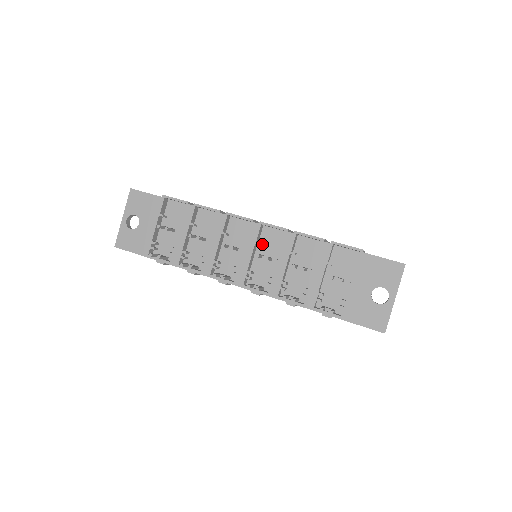
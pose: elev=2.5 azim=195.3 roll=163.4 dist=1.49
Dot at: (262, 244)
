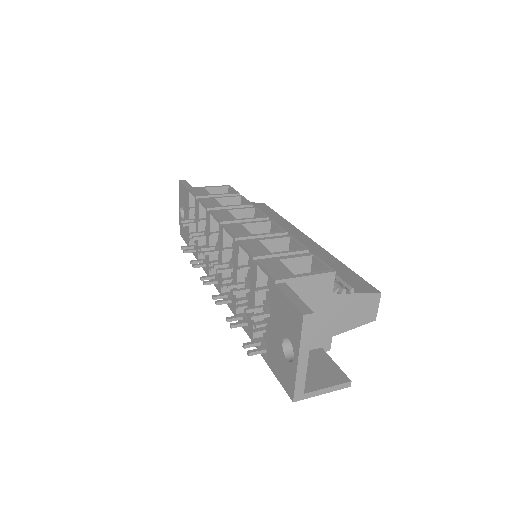
Dot at: occluded
